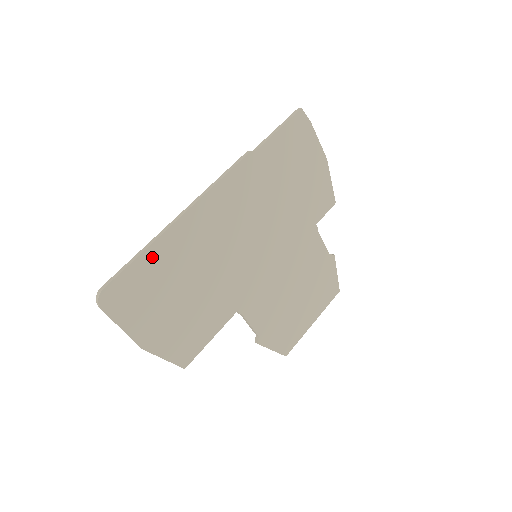
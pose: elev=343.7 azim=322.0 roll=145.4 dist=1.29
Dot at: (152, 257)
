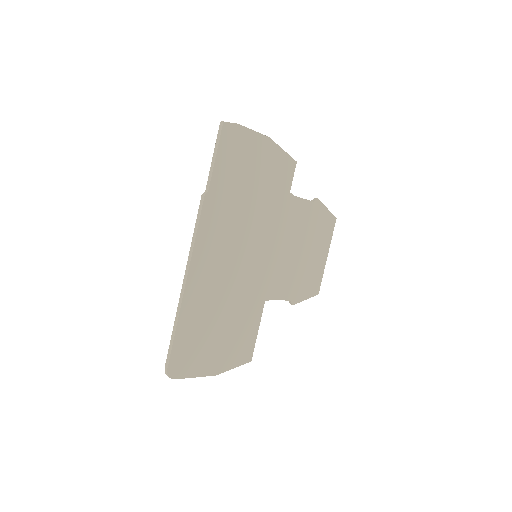
Dot at: (184, 325)
